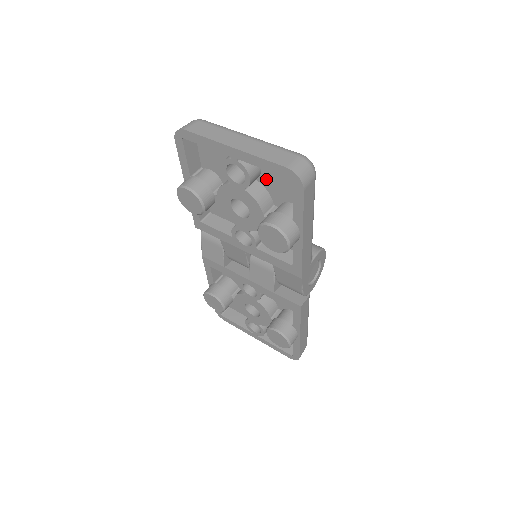
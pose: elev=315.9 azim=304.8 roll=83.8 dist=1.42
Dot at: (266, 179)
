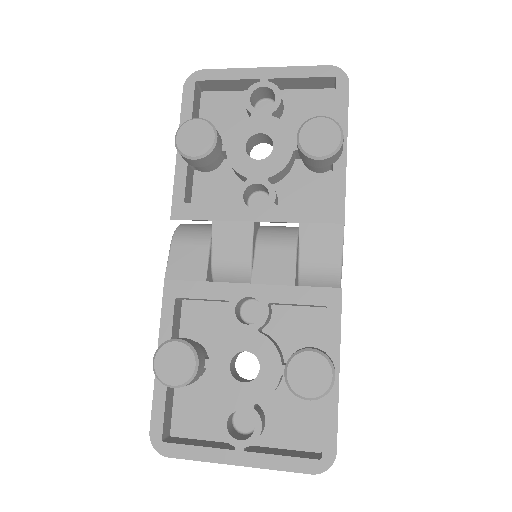
Dot at: (288, 119)
